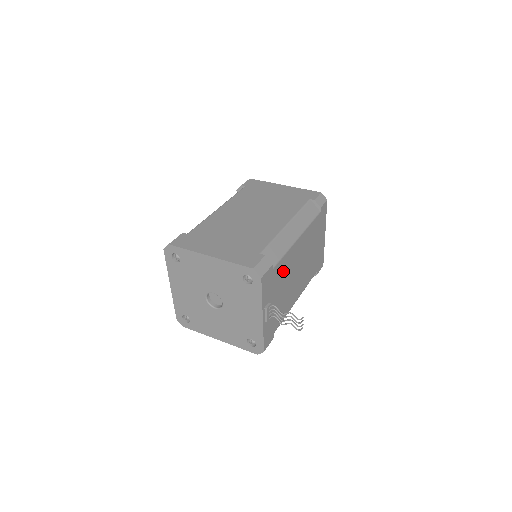
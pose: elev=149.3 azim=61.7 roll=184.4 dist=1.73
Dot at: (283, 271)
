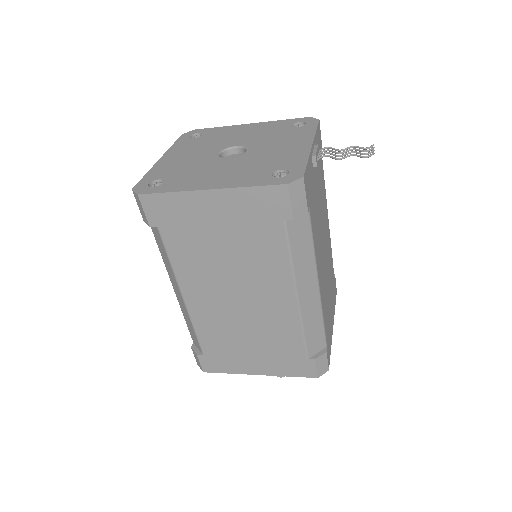
Dot at: (322, 191)
